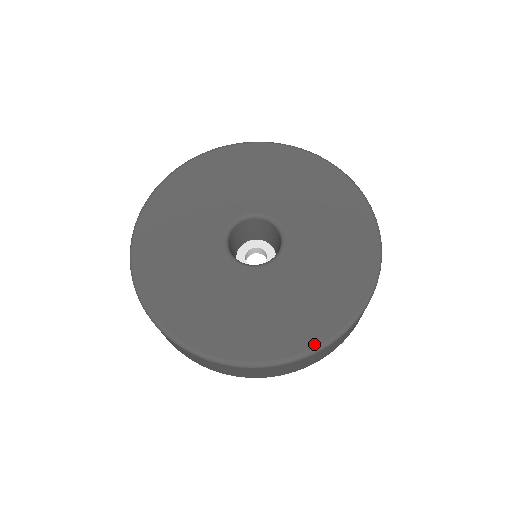
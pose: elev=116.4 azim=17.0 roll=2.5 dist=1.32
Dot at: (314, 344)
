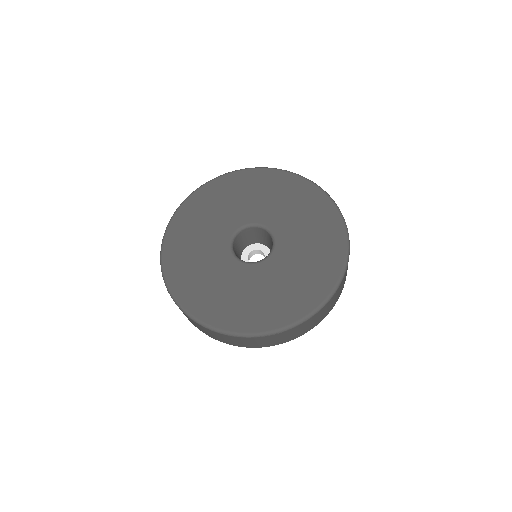
Dot at: (259, 330)
